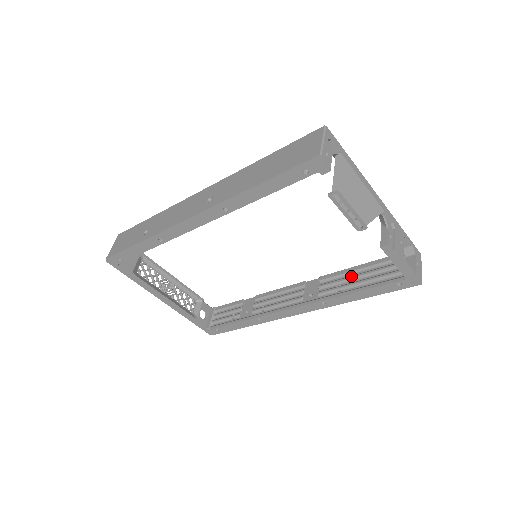
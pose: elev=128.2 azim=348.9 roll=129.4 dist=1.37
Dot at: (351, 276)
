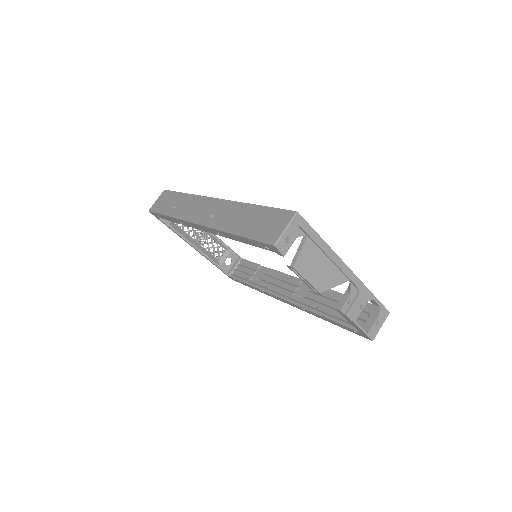
Dot at: (331, 300)
